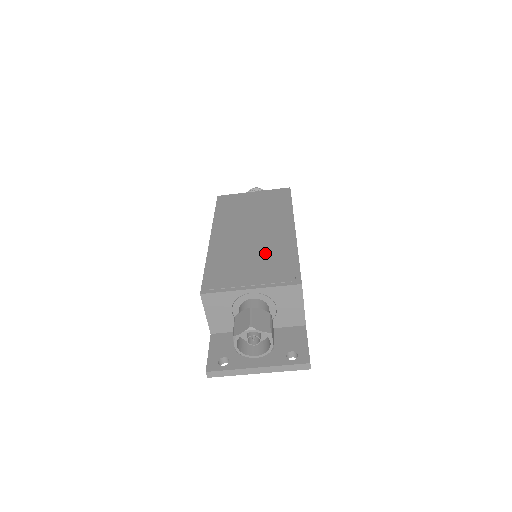
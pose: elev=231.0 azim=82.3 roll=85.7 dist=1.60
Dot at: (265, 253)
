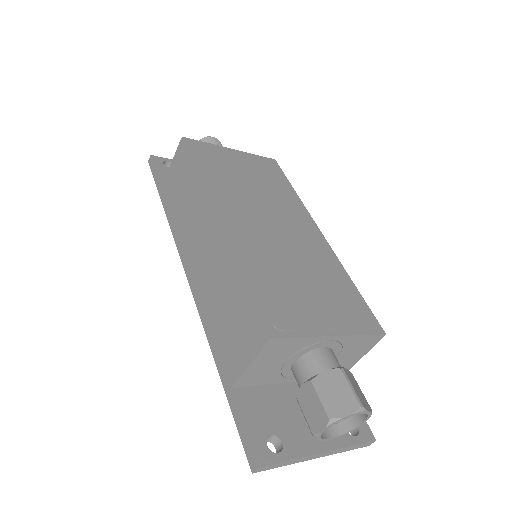
Dot at: (314, 270)
